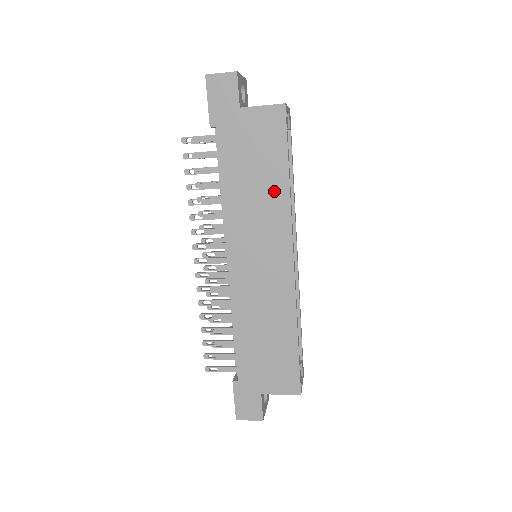
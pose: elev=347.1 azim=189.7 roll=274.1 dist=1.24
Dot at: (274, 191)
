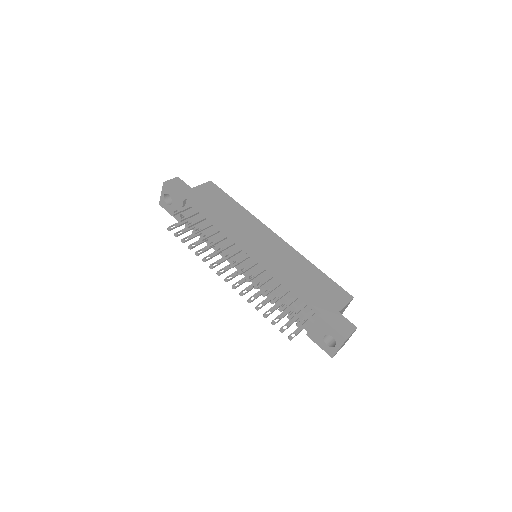
Dot at: (239, 212)
